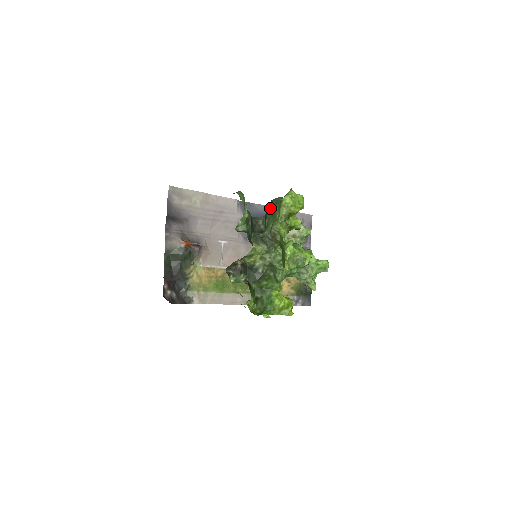
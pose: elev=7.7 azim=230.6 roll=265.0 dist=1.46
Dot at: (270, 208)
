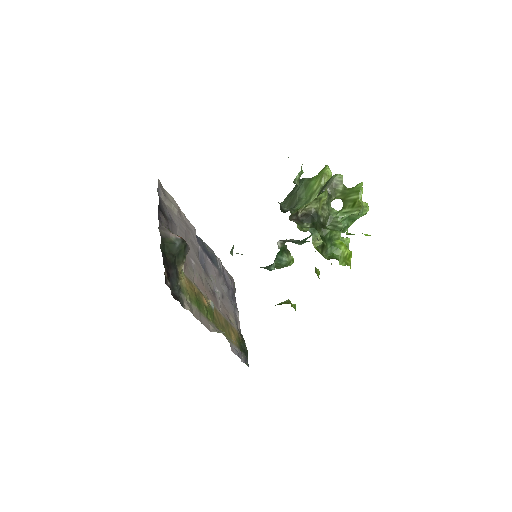
Dot at: (302, 184)
